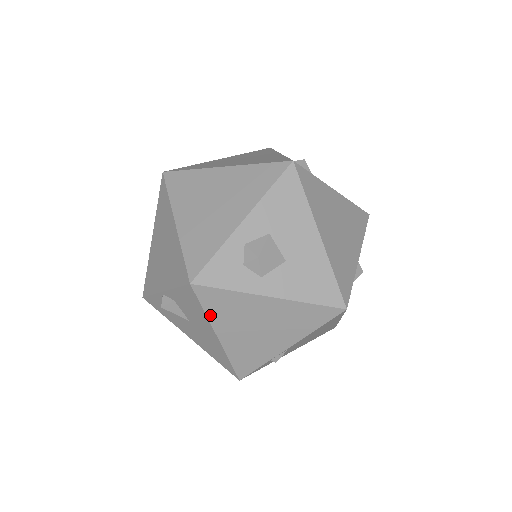
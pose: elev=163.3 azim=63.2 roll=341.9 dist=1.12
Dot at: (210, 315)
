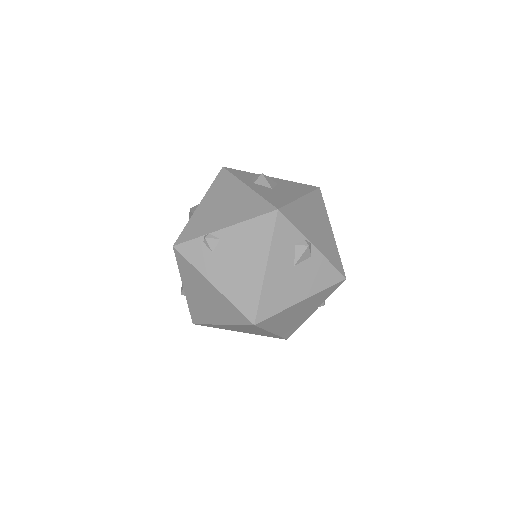
Dot at: (211, 188)
